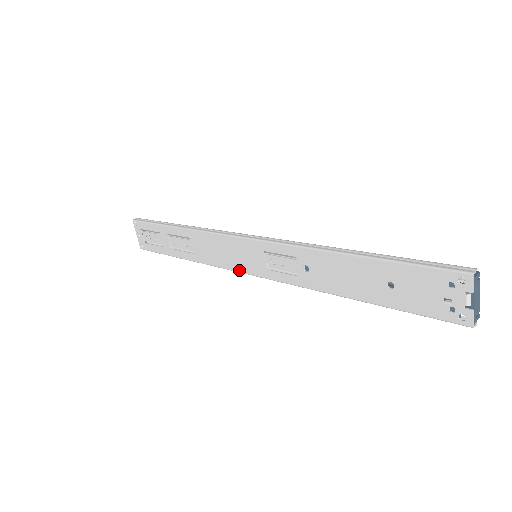
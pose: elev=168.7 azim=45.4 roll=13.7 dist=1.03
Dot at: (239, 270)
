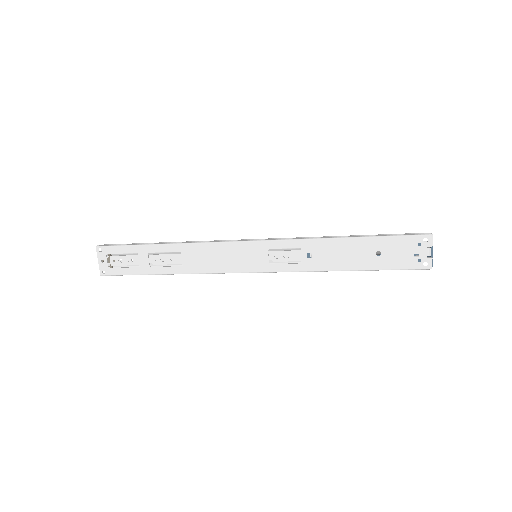
Dot at: (238, 271)
